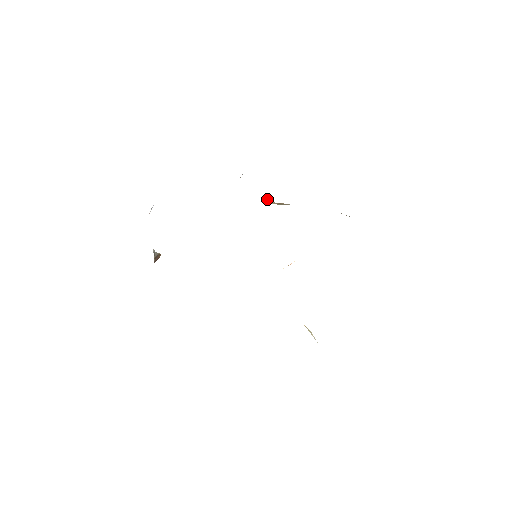
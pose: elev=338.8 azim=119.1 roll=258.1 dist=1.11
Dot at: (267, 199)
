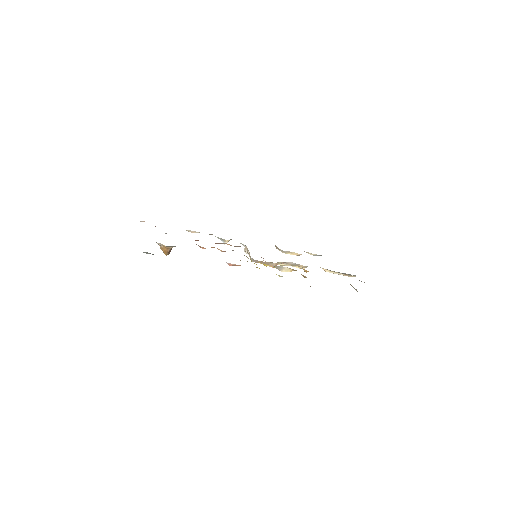
Dot at: occluded
